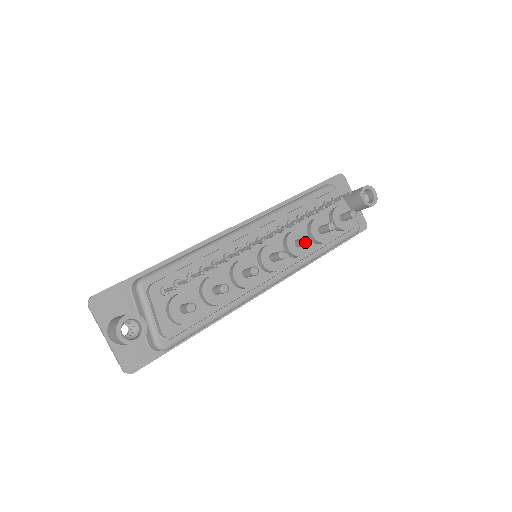
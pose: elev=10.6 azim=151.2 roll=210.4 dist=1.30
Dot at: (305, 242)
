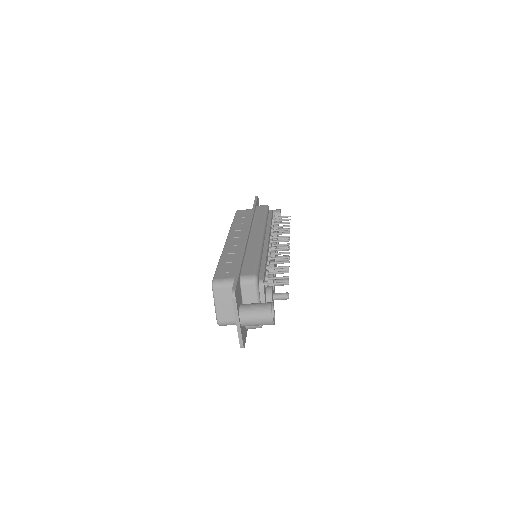
Dot at: (289, 249)
